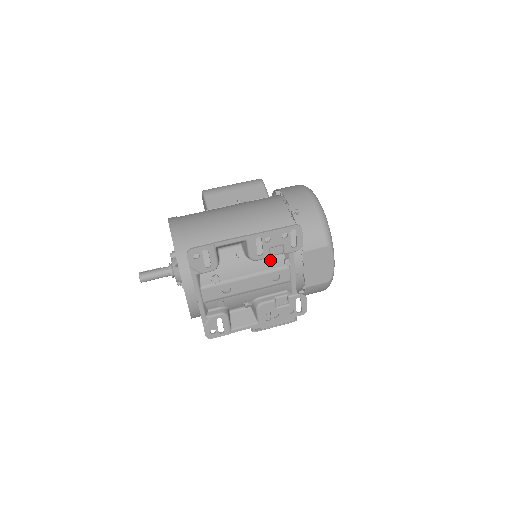
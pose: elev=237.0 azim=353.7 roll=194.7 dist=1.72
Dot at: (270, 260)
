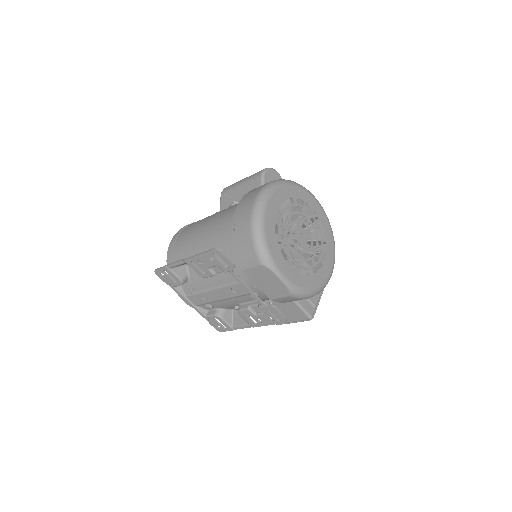
Dot at: (222, 275)
